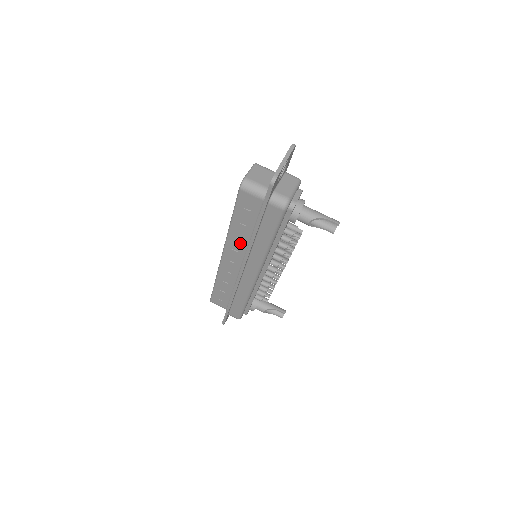
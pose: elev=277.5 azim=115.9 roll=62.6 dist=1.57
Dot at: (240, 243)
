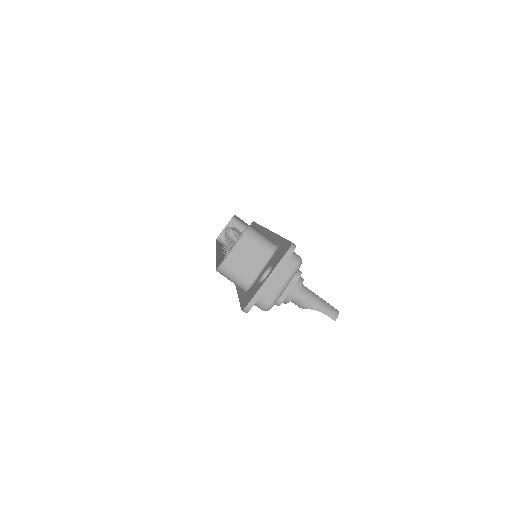
Dot at: occluded
